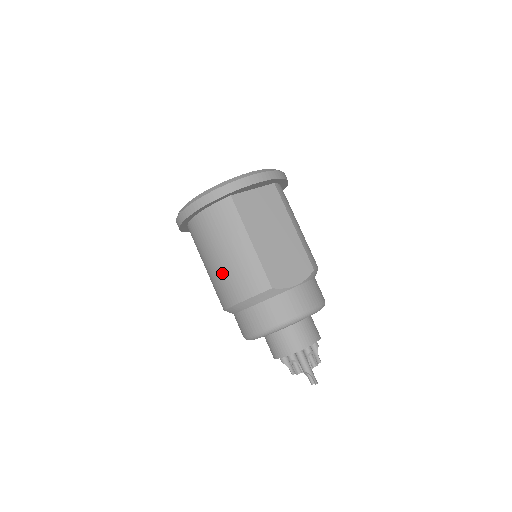
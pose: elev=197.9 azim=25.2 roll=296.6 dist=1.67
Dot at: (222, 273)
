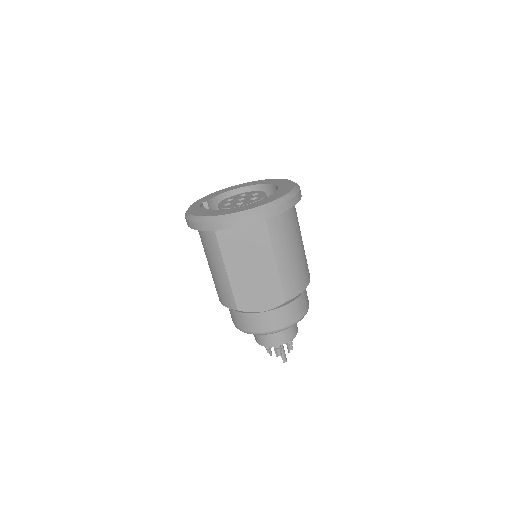
Dot at: occluded
